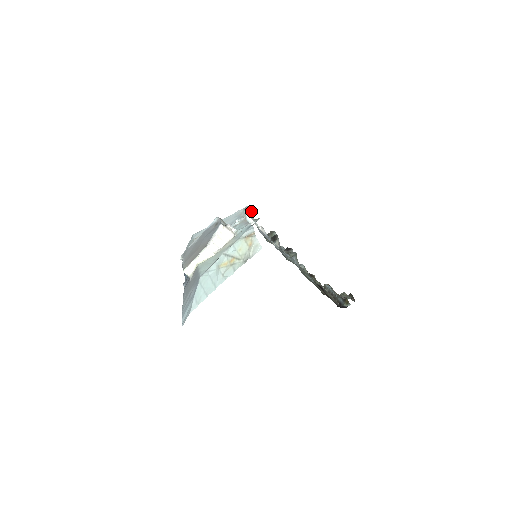
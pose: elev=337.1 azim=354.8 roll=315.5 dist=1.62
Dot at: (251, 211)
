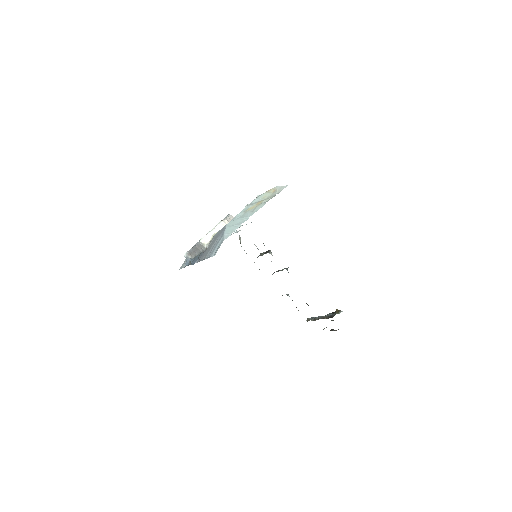
Dot at: (240, 239)
